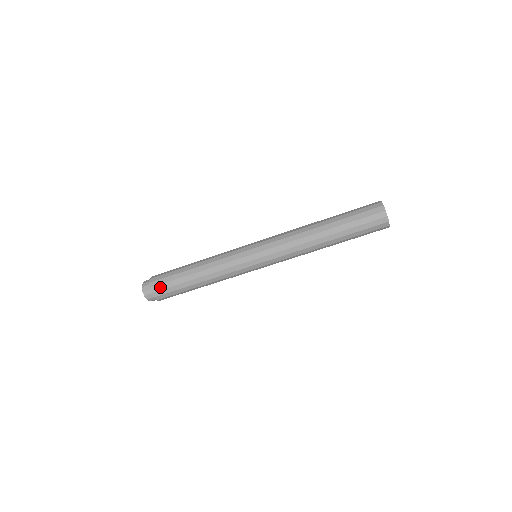
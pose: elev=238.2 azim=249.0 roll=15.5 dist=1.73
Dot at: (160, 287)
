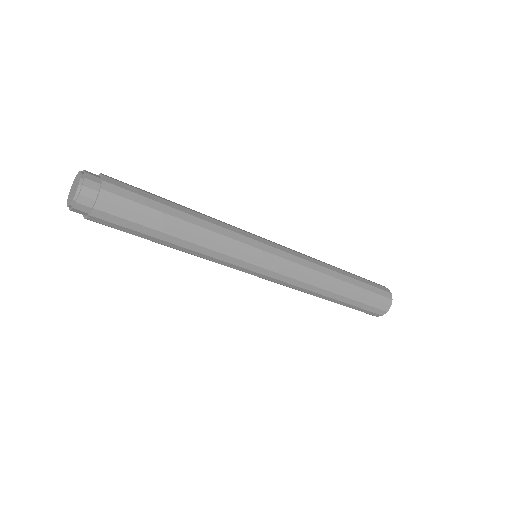
Dot at: occluded
